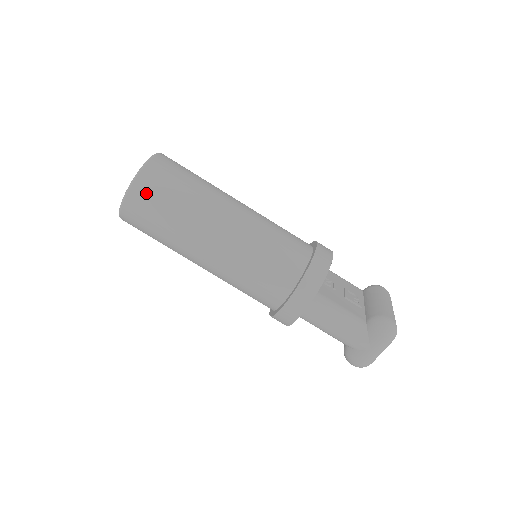
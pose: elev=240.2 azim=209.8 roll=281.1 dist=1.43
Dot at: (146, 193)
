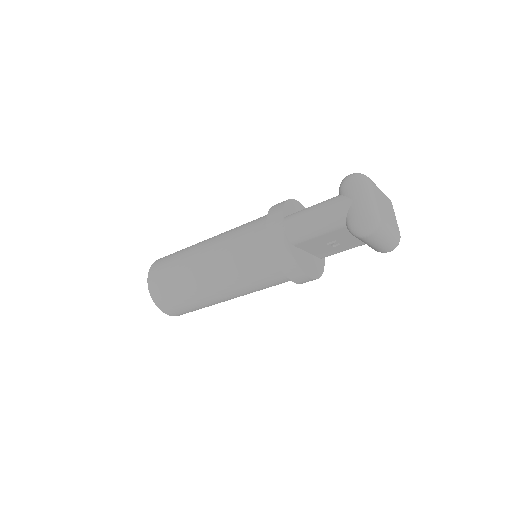
Dot at: (157, 268)
